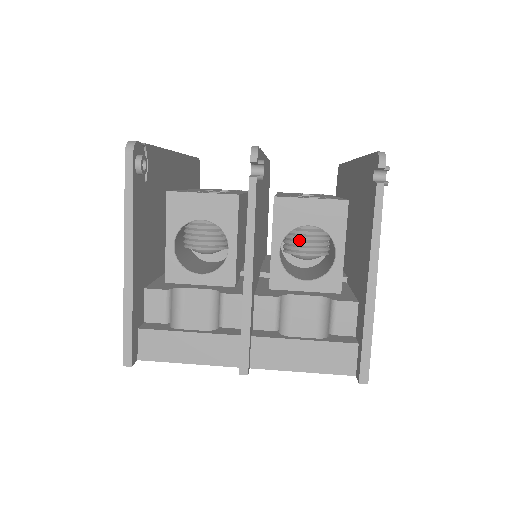
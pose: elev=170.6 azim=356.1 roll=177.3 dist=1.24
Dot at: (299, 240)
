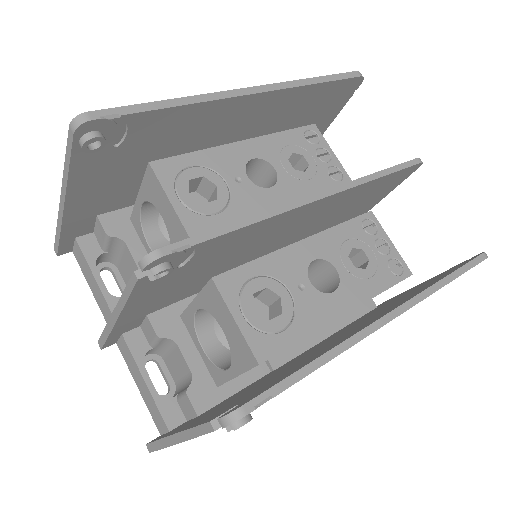
Dot at: occluded
